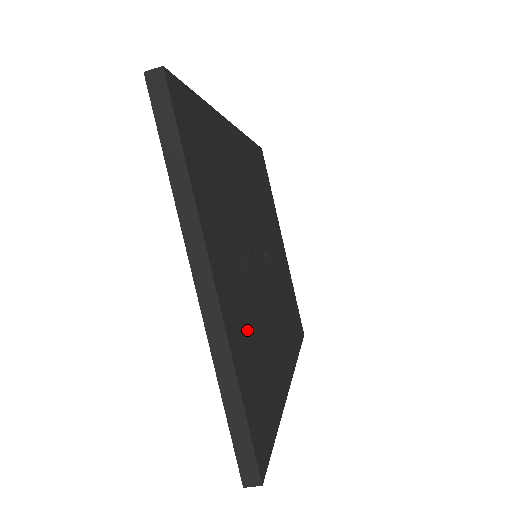
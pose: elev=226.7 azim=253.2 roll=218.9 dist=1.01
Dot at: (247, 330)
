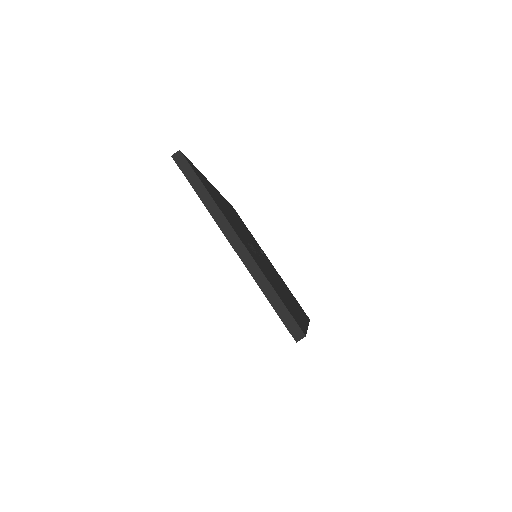
Dot at: (267, 274)
